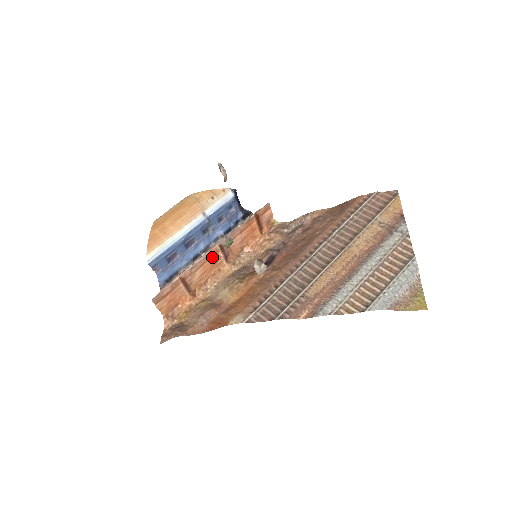
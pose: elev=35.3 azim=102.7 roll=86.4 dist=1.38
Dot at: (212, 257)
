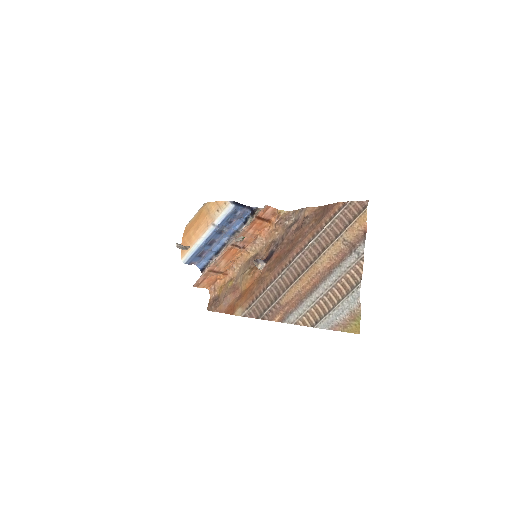
Dot at: (229, 252)
